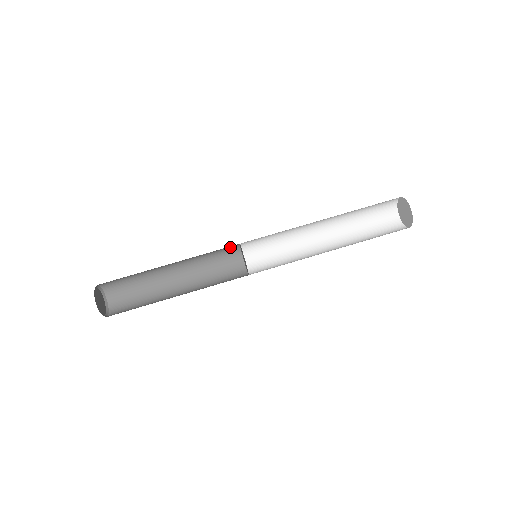
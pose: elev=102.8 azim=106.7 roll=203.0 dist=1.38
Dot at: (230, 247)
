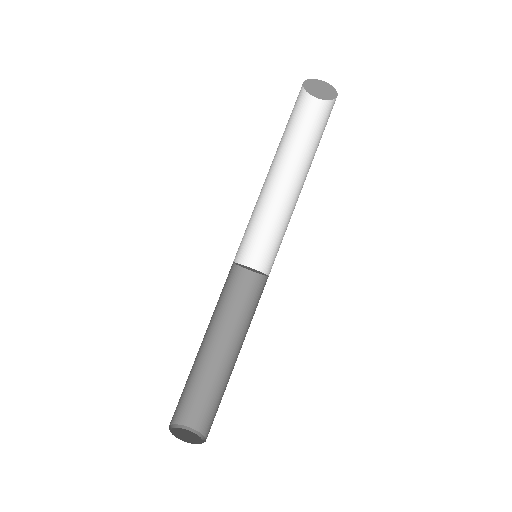
Dot at: occluded
